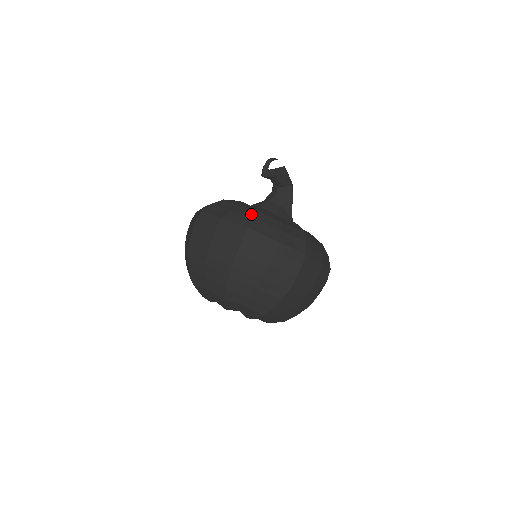
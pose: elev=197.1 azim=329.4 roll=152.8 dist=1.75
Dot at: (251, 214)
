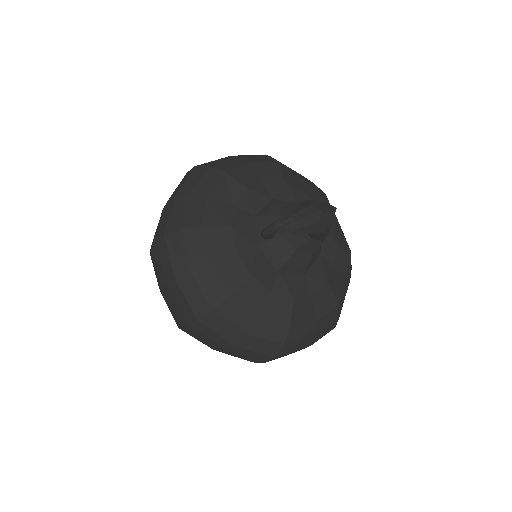
Dot at: (214, 298)
